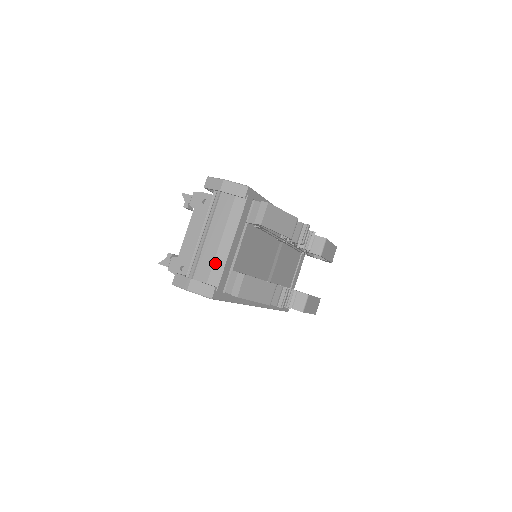
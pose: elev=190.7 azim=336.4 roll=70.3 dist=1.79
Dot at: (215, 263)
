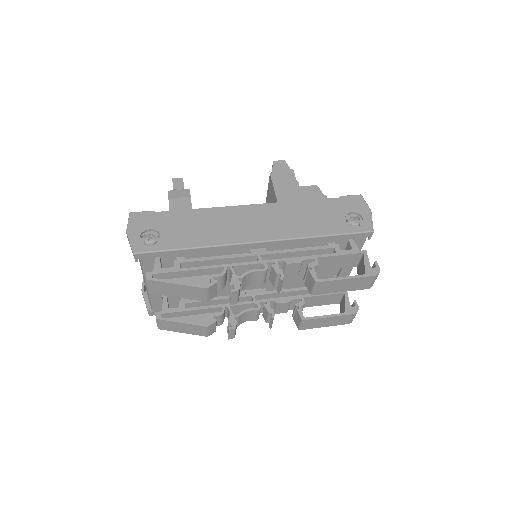
Dot at: occluded
